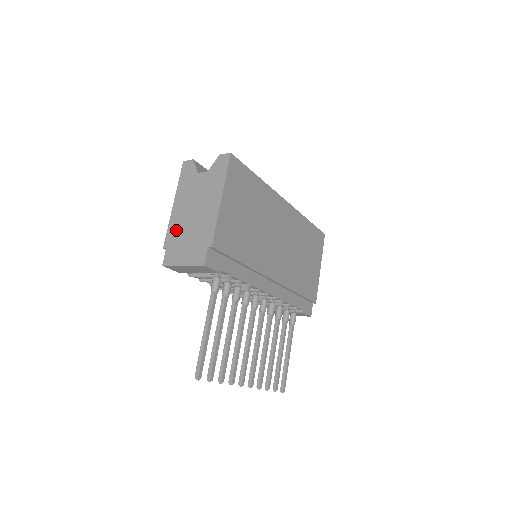
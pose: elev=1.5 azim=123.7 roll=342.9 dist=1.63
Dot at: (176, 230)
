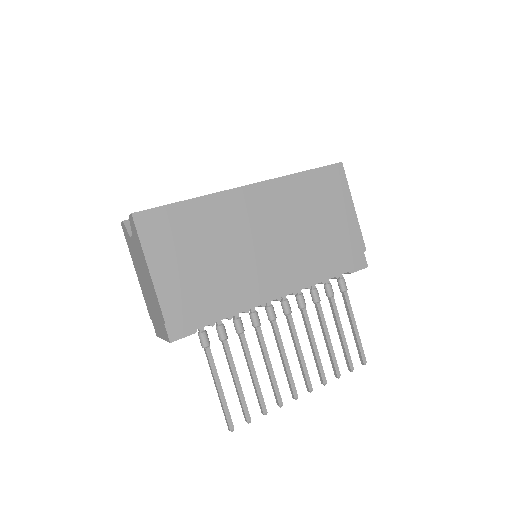
Dot at: (147, 301)
